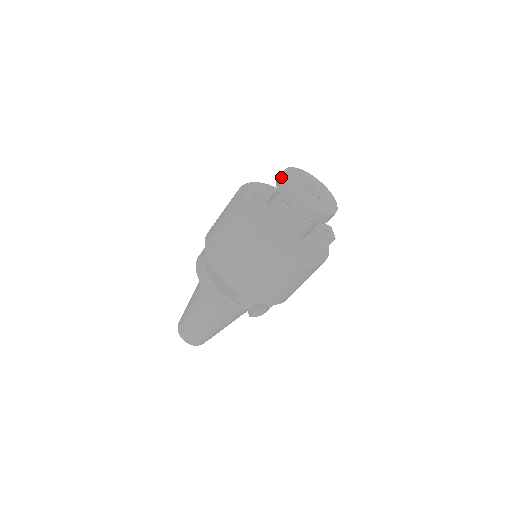
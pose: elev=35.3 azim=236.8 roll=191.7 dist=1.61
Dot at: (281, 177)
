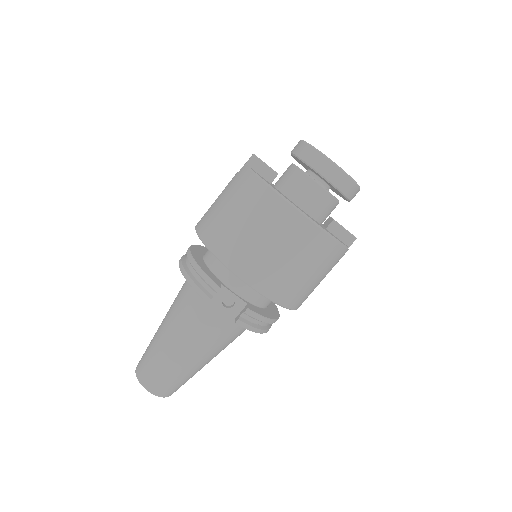
Dot at: occluded
